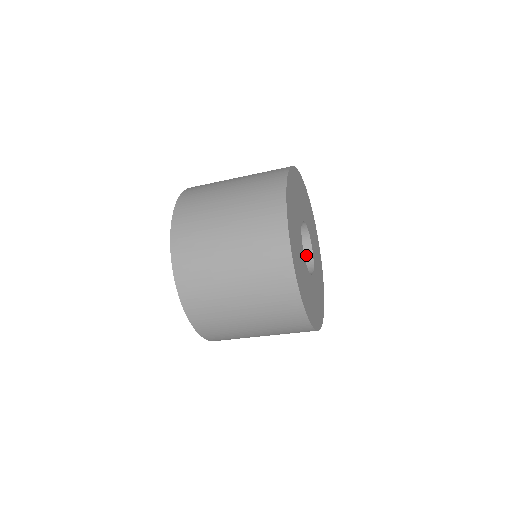
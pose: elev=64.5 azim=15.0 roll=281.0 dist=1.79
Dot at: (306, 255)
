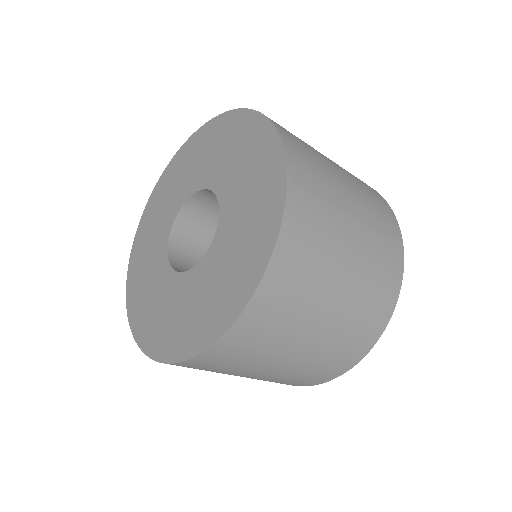
Dot at: occluded
